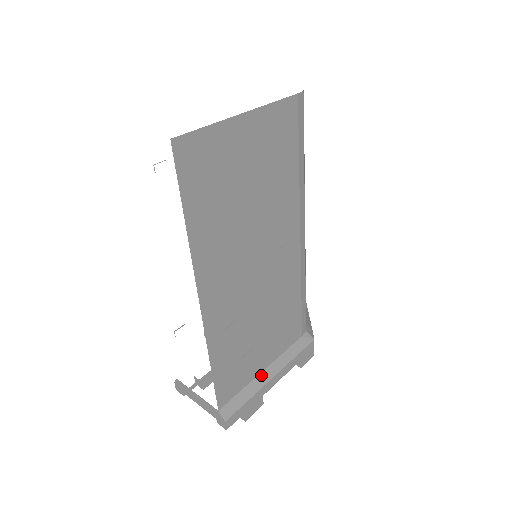
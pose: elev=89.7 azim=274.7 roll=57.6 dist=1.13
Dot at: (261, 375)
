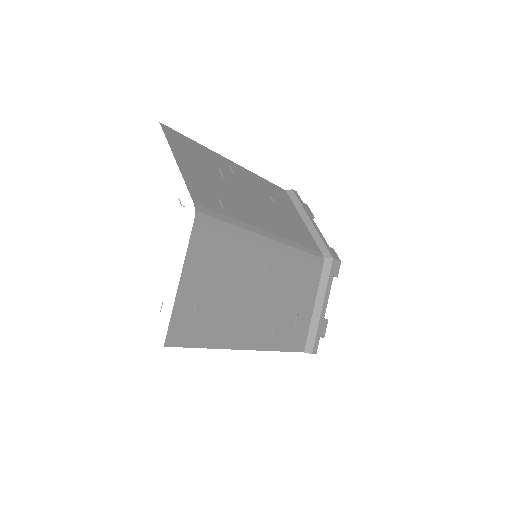
Dot at: (314, 312)
